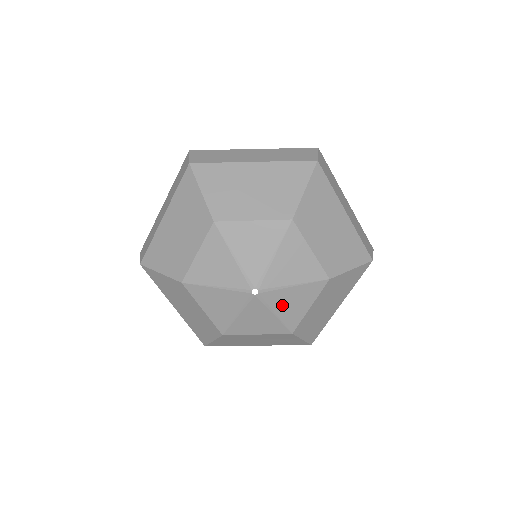
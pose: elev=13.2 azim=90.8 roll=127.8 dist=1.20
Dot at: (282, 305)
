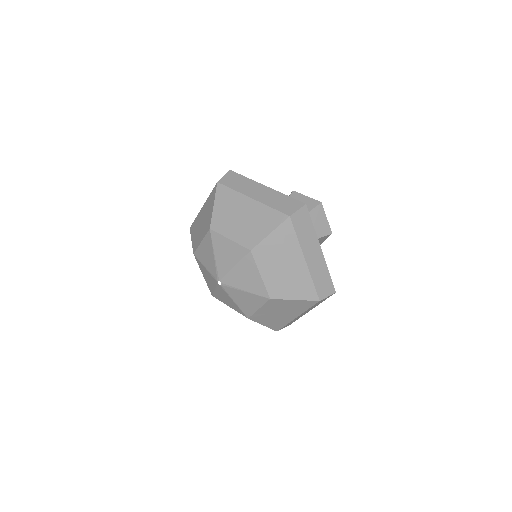
Dot at: (238, 299)
